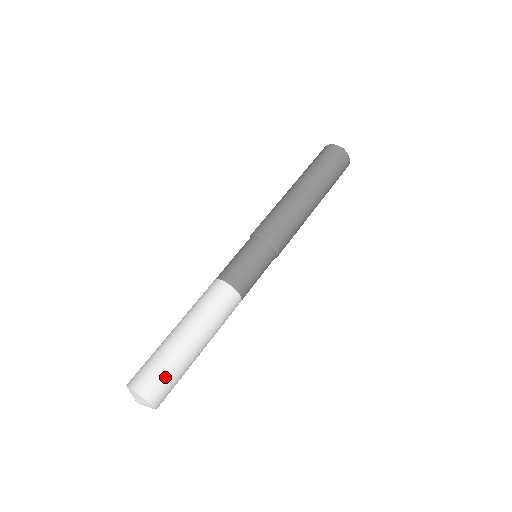
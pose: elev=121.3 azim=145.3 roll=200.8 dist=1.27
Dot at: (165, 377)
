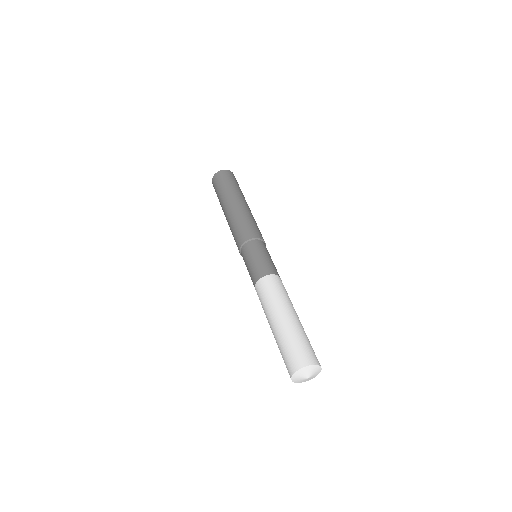
Dot at: (308, 345)
